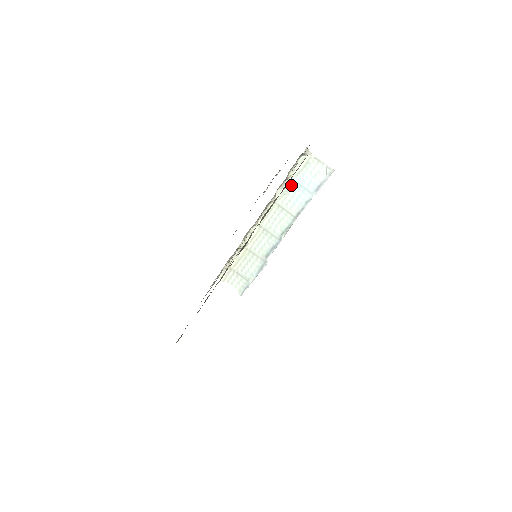
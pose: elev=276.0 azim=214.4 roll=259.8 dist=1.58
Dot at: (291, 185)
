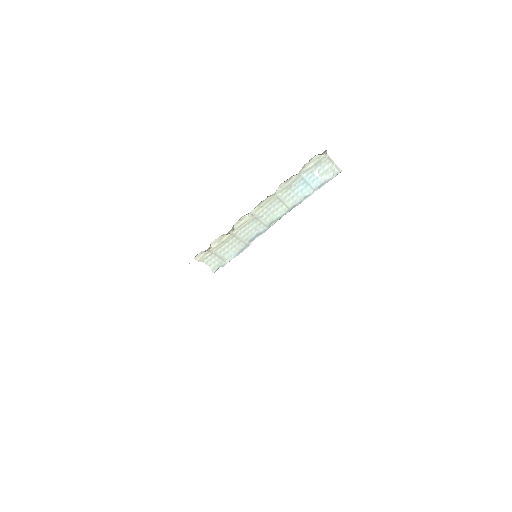
Dot at: (296, 180)
